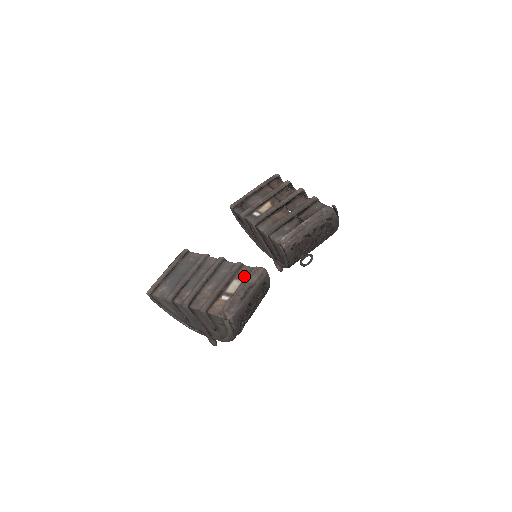
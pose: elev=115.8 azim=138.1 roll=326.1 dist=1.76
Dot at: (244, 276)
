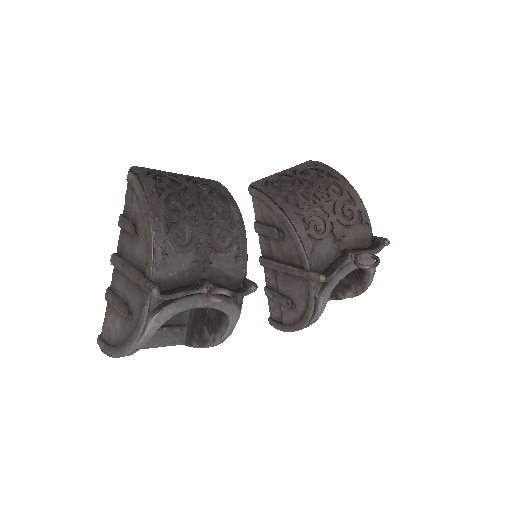
Dot at: occluded
